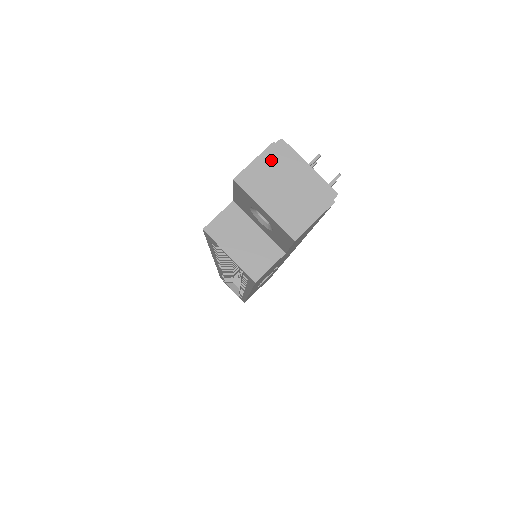
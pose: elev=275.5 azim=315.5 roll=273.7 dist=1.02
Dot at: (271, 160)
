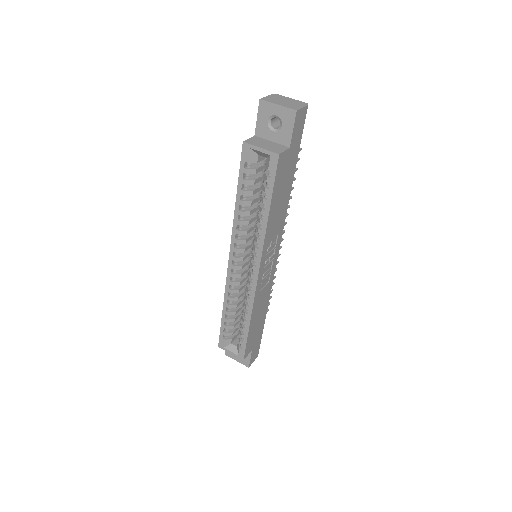
Dot at: (274, 97)
